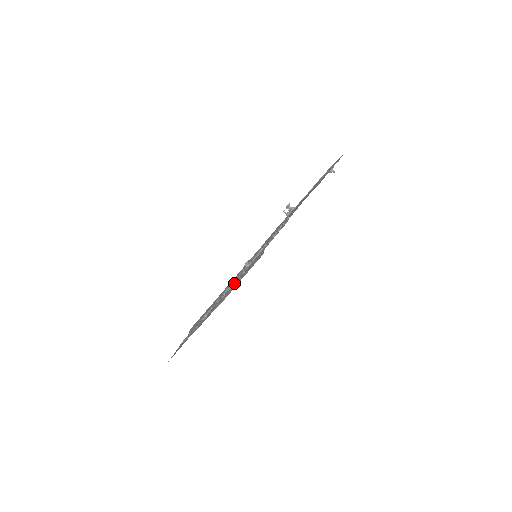
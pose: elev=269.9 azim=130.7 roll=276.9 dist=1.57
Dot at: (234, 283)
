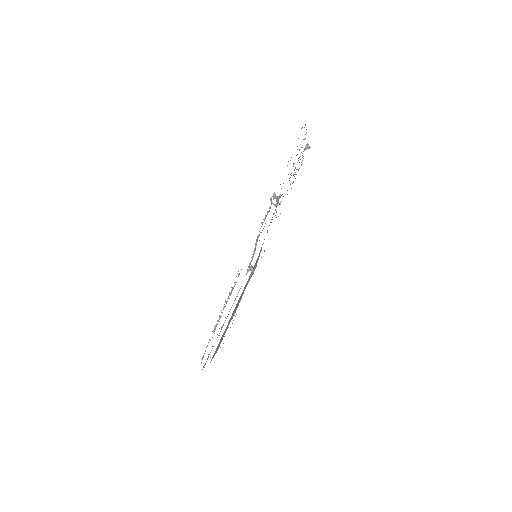
Dot at: occluded
